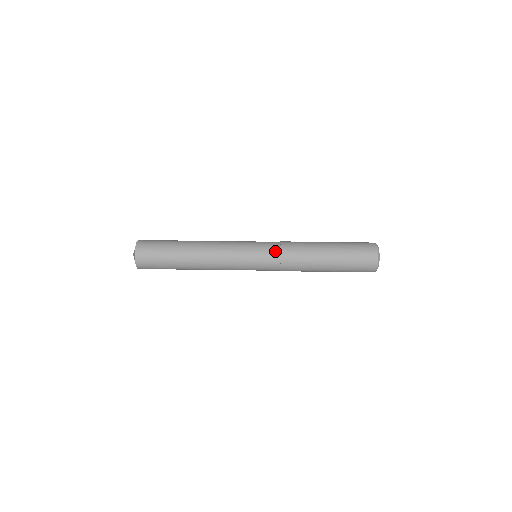
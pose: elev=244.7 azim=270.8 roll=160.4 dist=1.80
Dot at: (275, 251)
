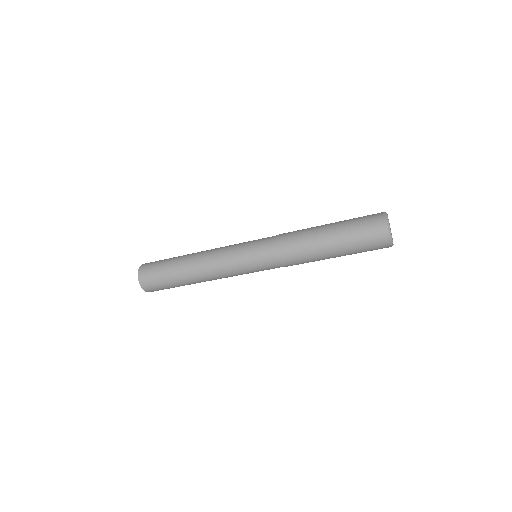
Dot at: (271, 253)
